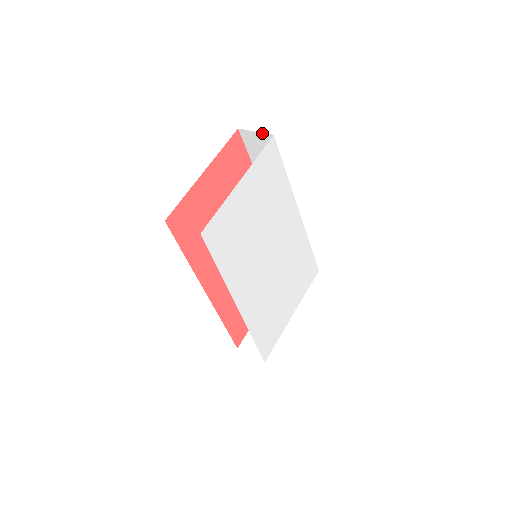
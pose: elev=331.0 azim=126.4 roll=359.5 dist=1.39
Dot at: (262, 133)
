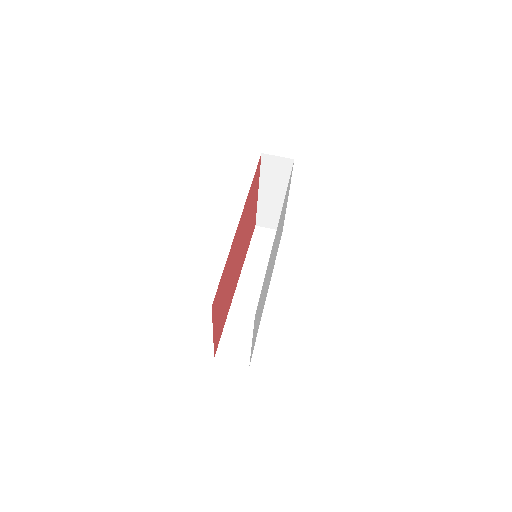
Dot at: occluded
